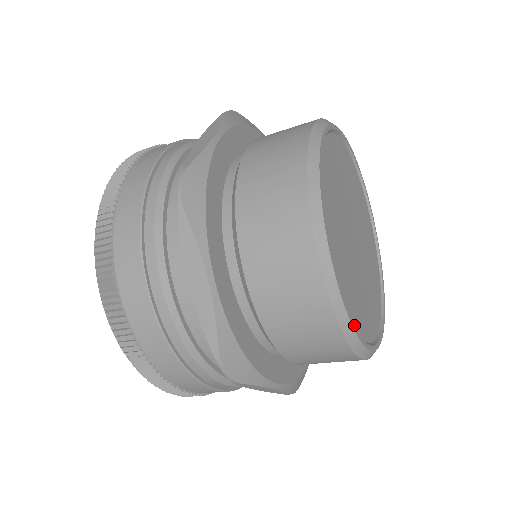
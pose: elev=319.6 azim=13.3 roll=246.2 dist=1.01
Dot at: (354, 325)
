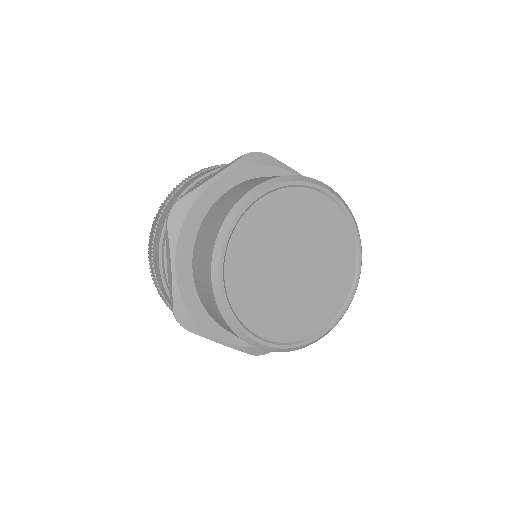
Dot at: (306, 341)
